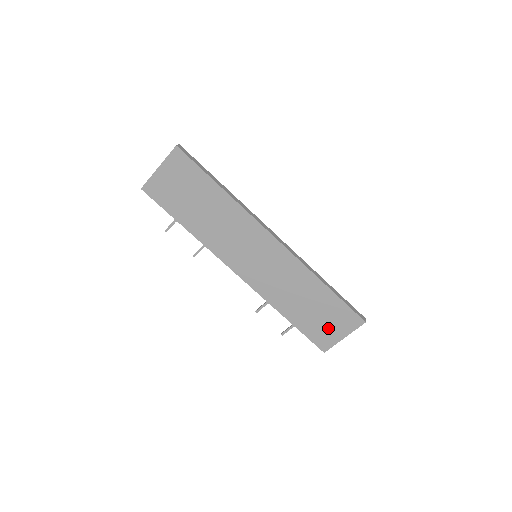
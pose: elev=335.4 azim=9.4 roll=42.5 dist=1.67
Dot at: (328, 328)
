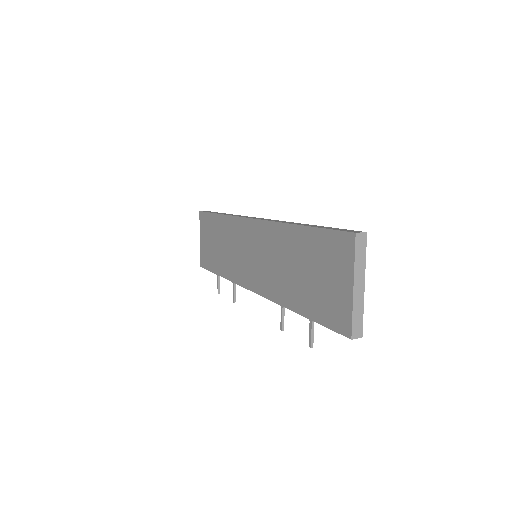
Dot at: (331, 288)
